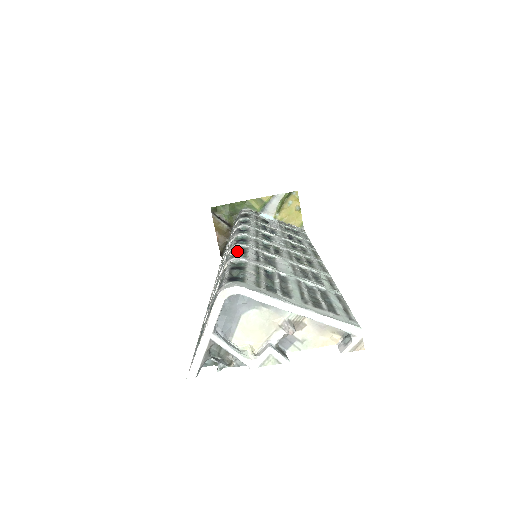
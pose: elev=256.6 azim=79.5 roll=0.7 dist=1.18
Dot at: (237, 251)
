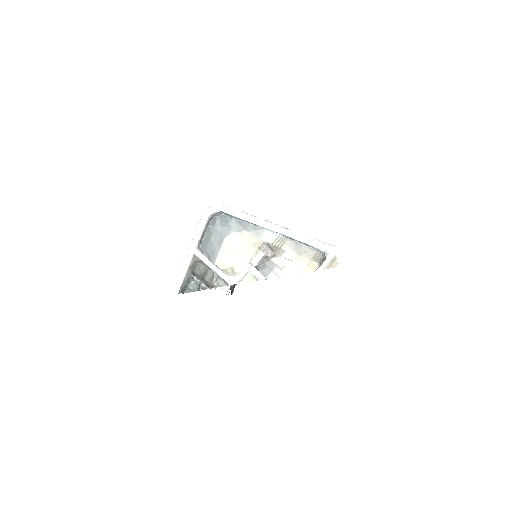
Dot at: occluded
